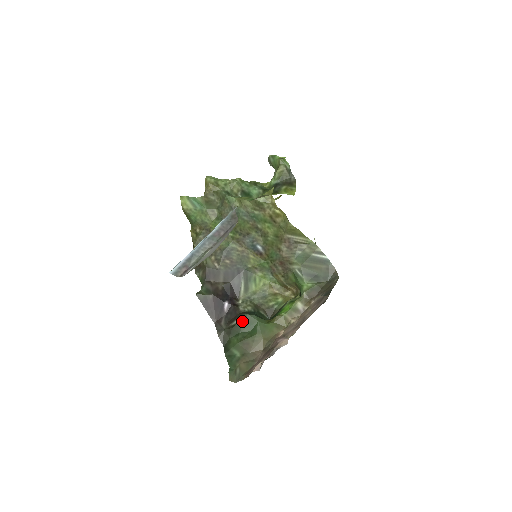
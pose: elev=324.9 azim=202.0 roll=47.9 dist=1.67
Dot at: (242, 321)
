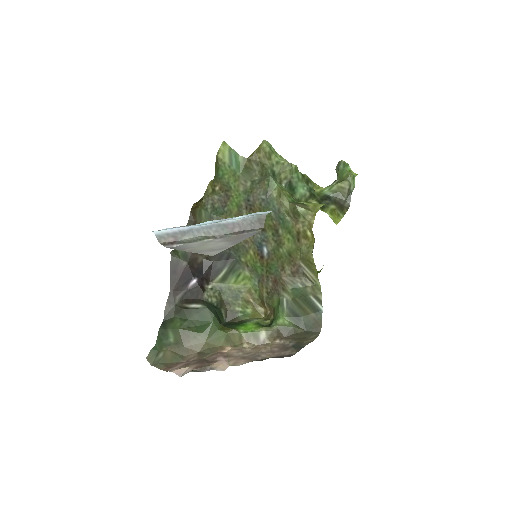
Dot at: (198, 310)
